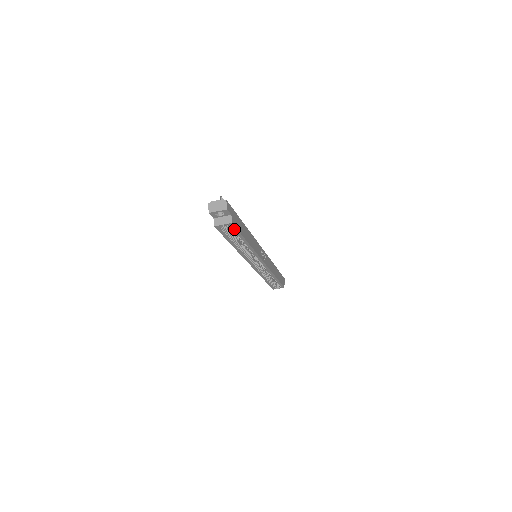
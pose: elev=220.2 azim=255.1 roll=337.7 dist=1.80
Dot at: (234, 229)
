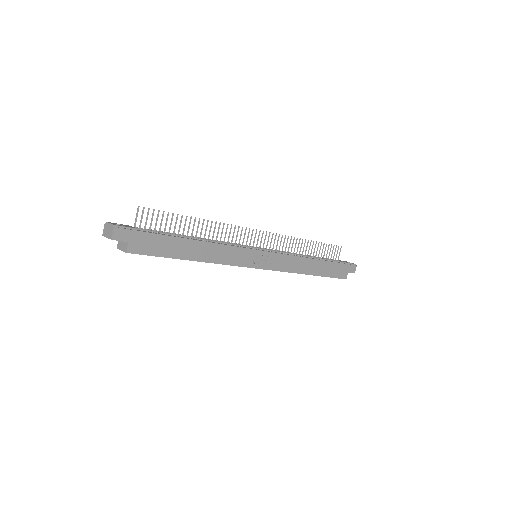
Dot at: (144, 254)
